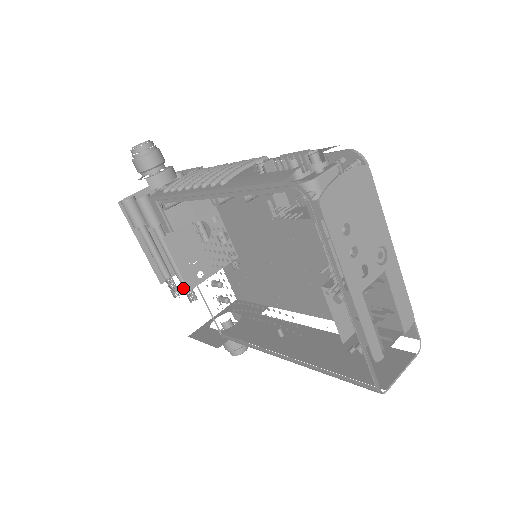
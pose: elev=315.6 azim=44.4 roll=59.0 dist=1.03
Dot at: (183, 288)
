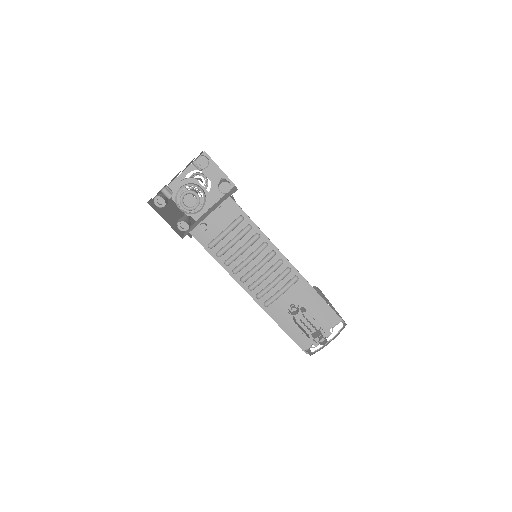
Dot at: occluded
